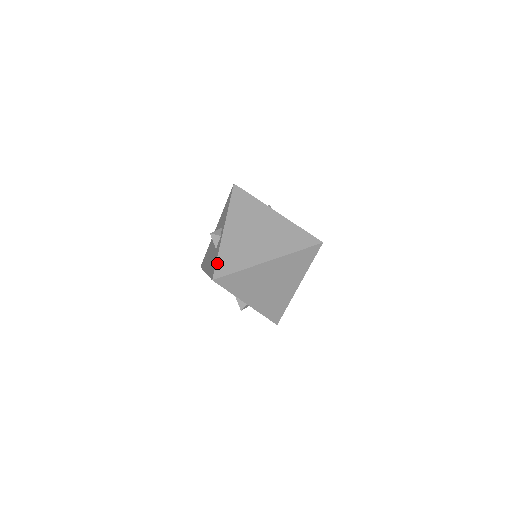
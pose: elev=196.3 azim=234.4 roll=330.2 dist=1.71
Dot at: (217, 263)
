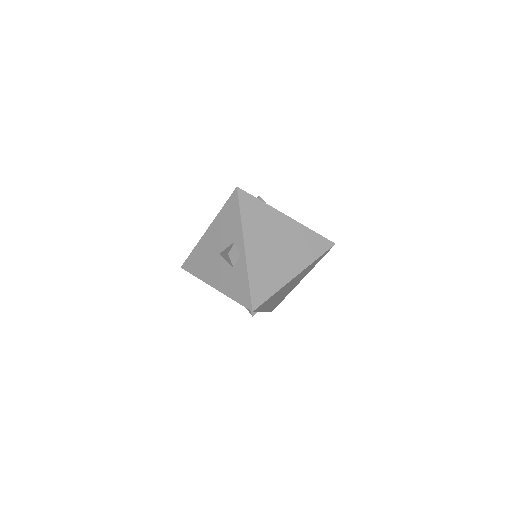
Dot at: (251, 291)
